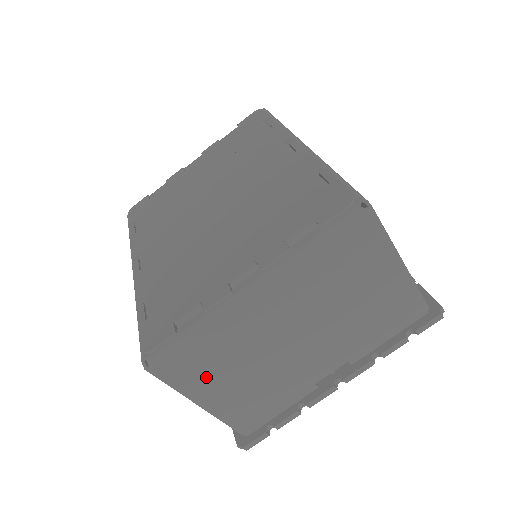
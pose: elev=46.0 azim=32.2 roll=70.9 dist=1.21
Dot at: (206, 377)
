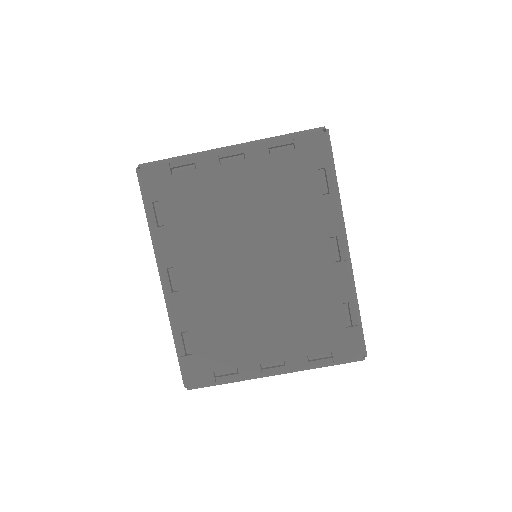
Dot at: occluded
